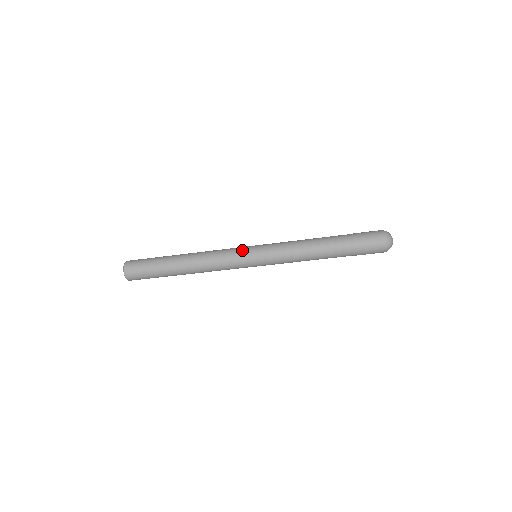
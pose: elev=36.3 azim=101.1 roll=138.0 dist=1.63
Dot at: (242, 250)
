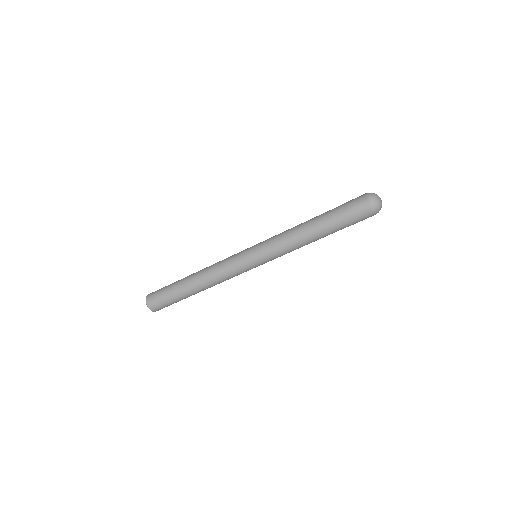
Dot at: (240, 254)
